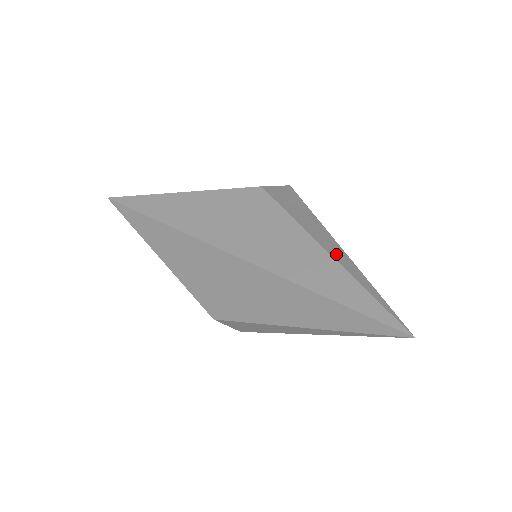
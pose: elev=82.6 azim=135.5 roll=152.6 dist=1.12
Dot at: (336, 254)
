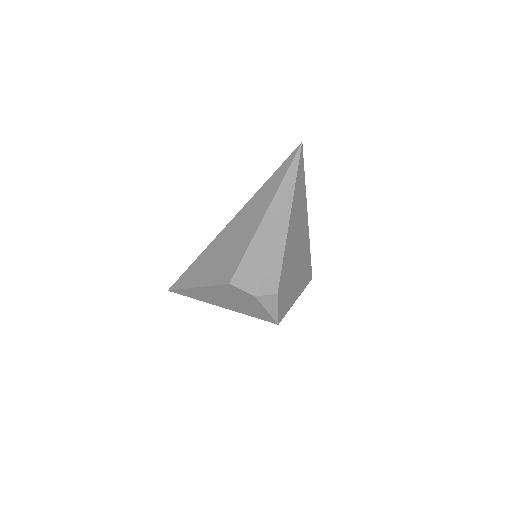
Dot at: occluded
